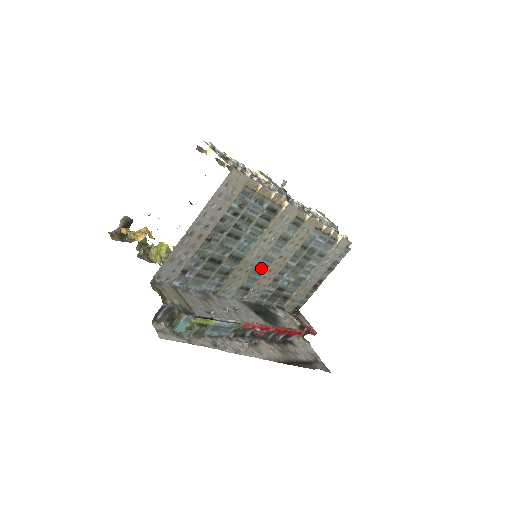
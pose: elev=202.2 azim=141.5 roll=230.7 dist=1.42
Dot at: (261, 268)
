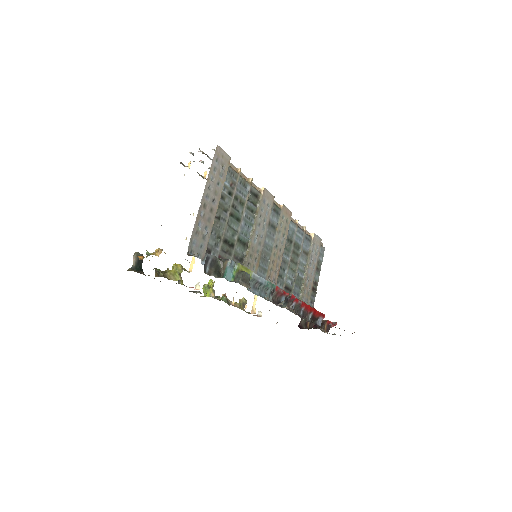
Dot at: (265, 258)
